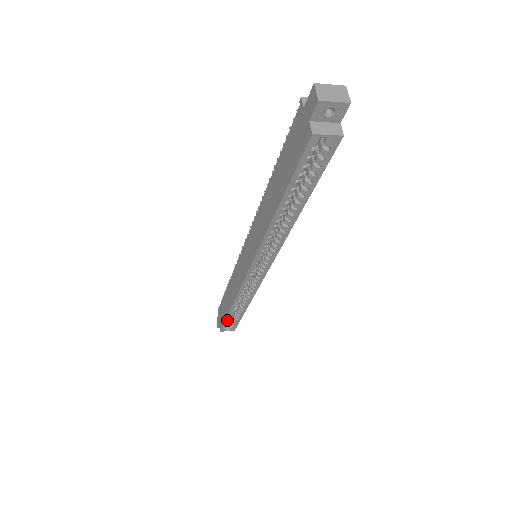
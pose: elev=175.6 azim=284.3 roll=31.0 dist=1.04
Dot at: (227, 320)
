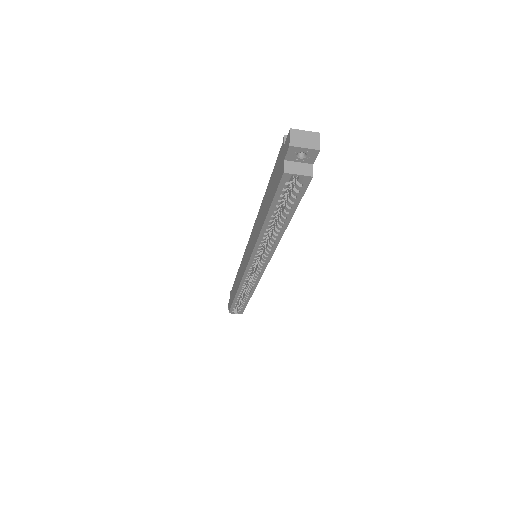
Dot at: (234, 305)
